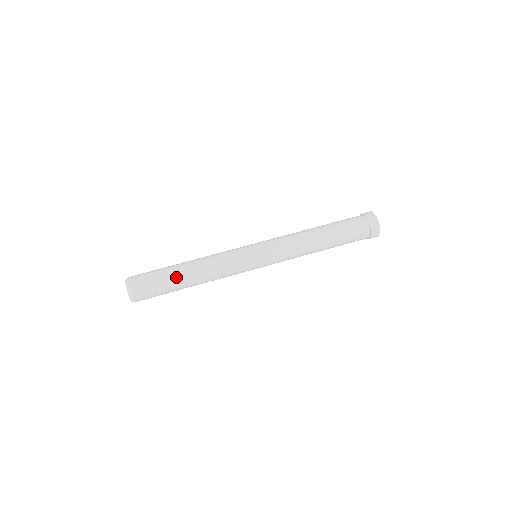
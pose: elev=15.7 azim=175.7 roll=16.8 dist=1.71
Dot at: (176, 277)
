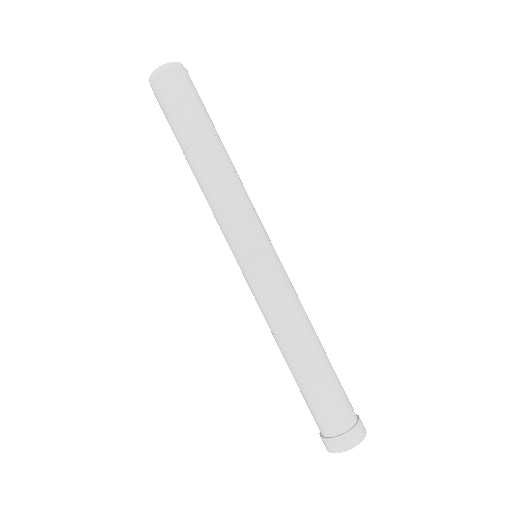
Dot at: (215, 130)
